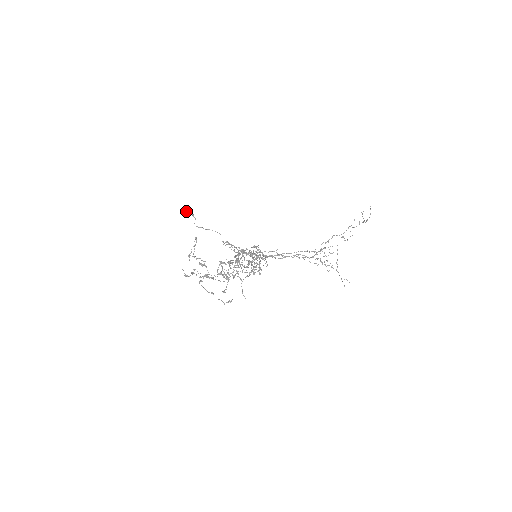
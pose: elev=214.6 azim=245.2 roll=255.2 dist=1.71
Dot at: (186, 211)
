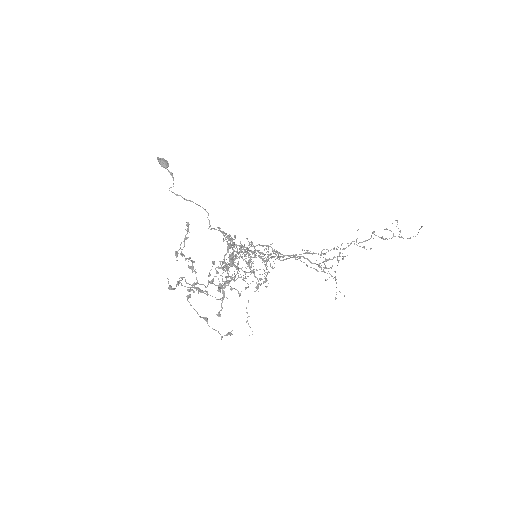
Dot at: (160, 164)
